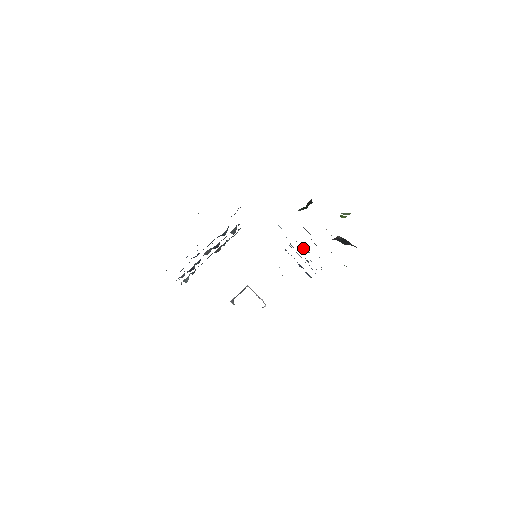
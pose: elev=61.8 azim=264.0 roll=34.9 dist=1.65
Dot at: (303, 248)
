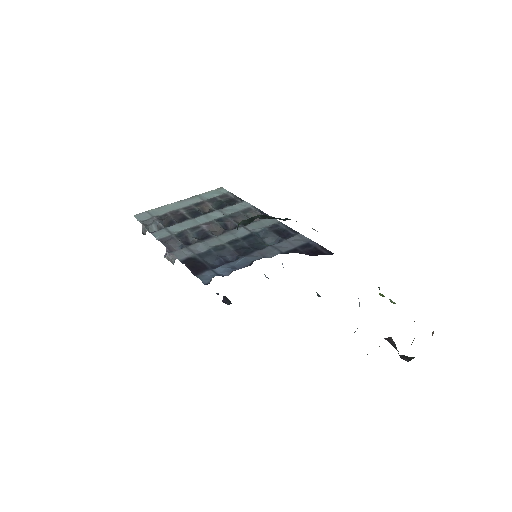
Dot at: occluded
